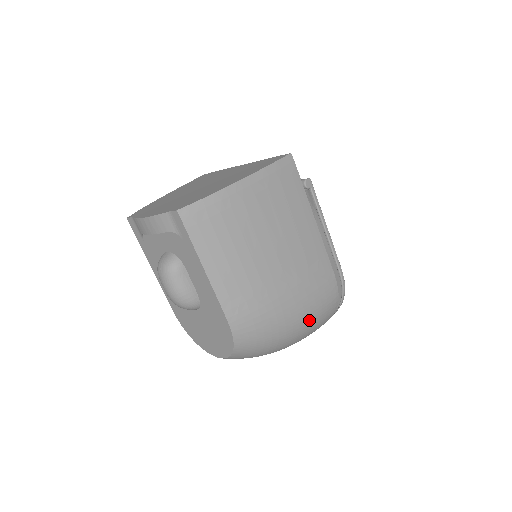
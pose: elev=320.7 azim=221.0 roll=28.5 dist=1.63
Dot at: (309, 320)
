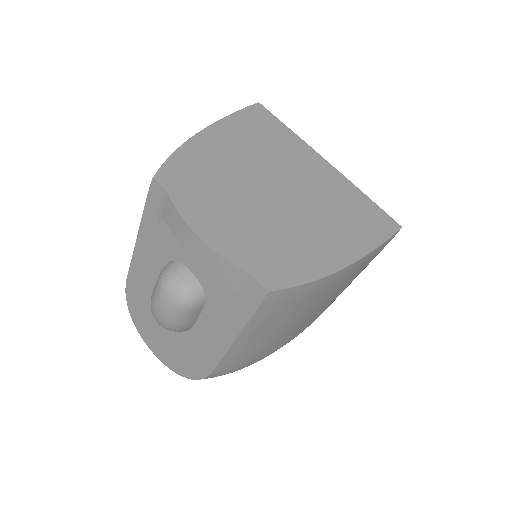
Dot at: occluded
